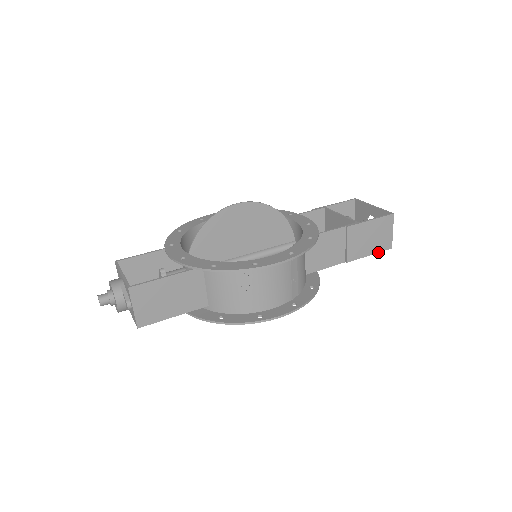
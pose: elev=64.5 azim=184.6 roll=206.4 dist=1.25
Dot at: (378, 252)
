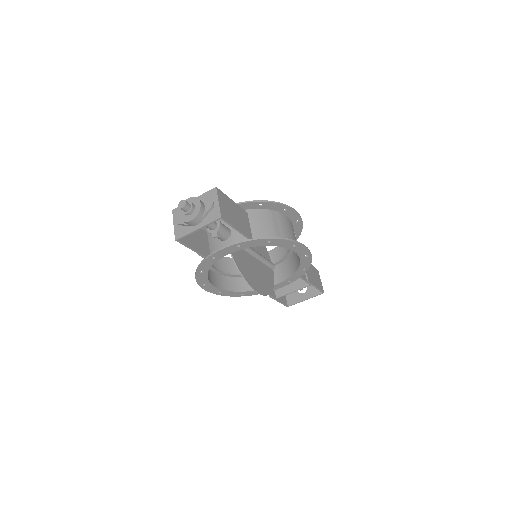
Dot at: (319, 289)
